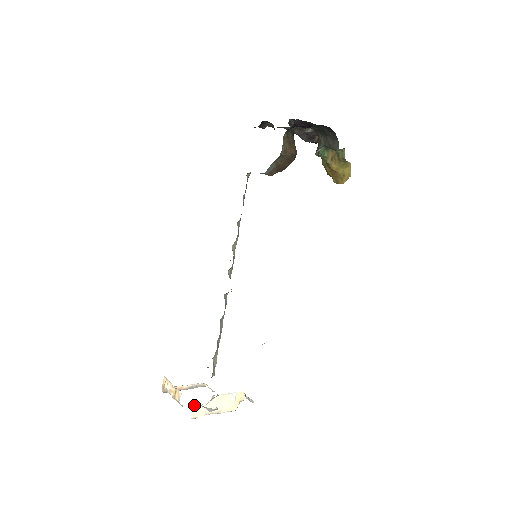
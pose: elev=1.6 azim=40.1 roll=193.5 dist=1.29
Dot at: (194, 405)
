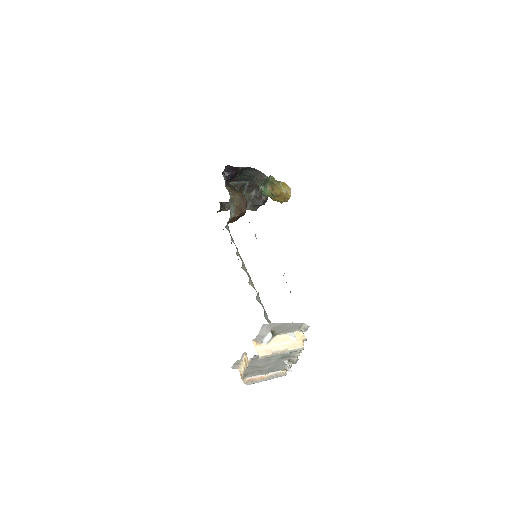
Dot at: (255, 345)
